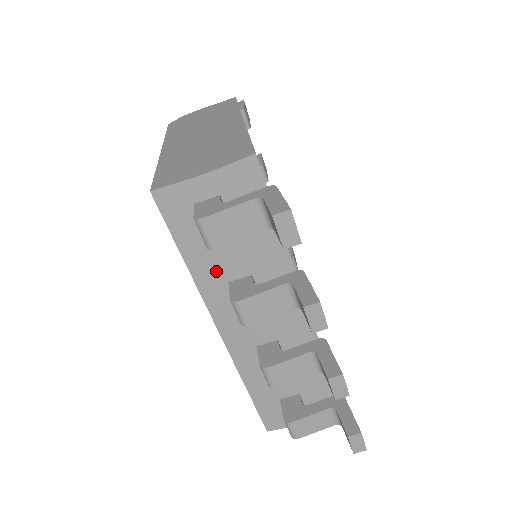
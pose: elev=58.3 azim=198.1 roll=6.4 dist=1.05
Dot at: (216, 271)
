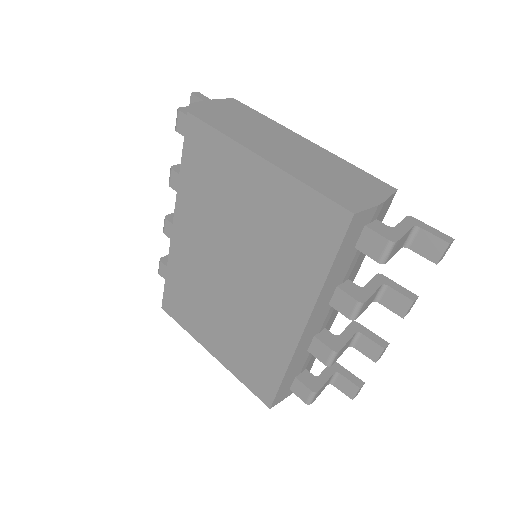
Dot at: (337, 278)
